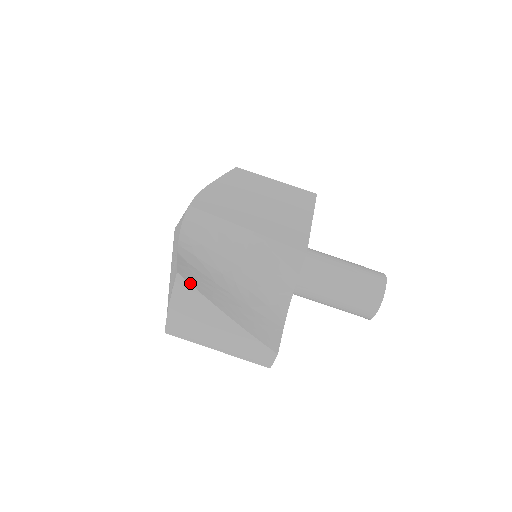
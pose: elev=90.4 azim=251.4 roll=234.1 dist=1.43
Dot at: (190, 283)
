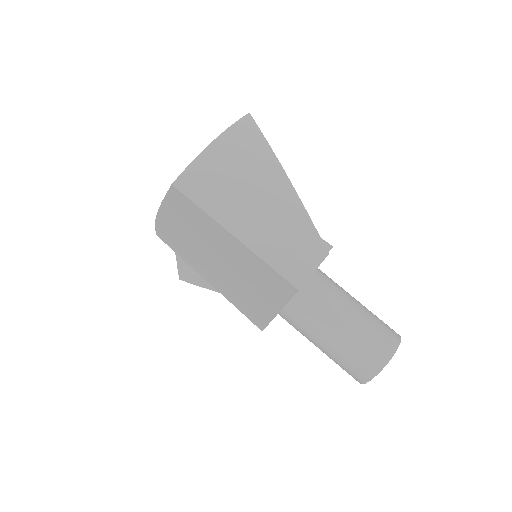
Dot at: (258, 128)
